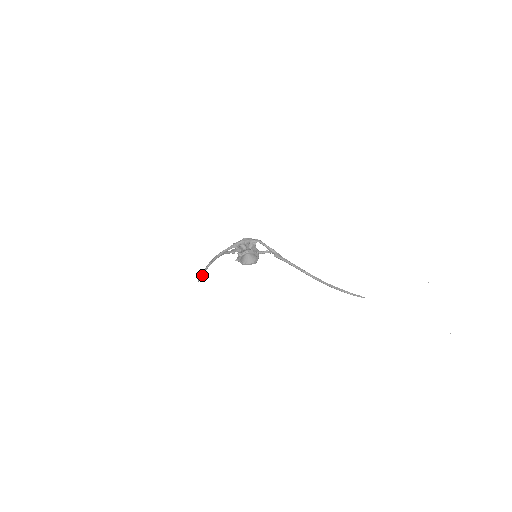
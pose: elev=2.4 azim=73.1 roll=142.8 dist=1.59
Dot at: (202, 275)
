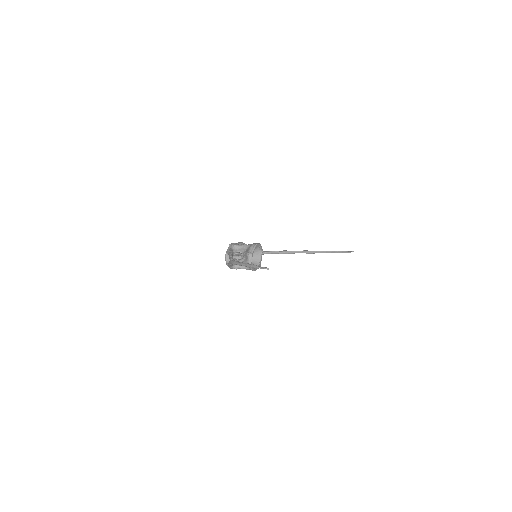
Dot at: occluded
